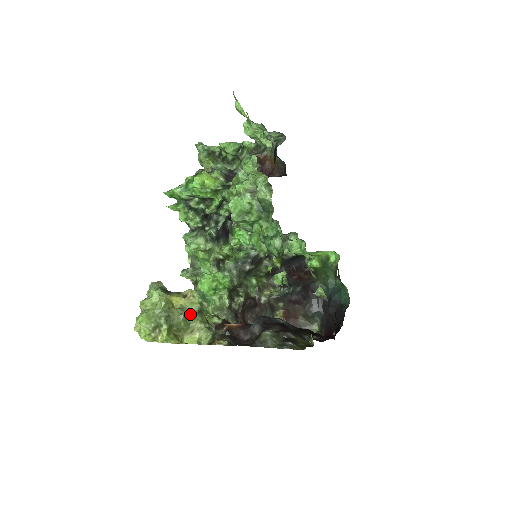
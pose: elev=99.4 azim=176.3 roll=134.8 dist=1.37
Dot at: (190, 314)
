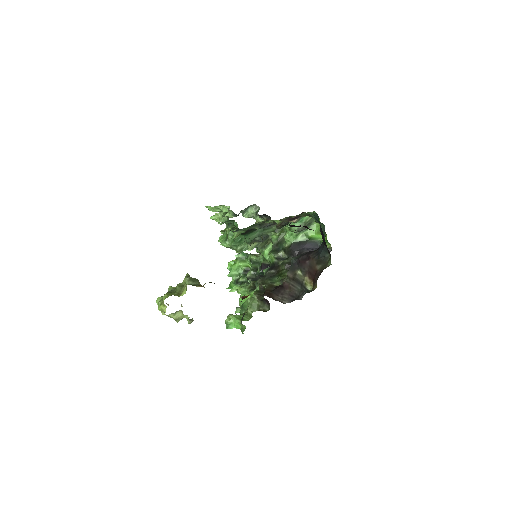
Dot at: occluded
